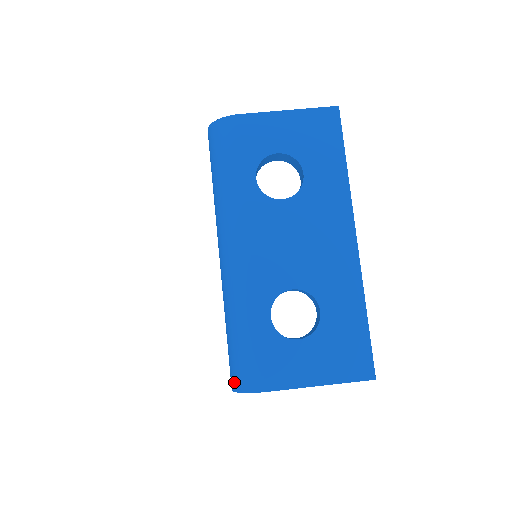
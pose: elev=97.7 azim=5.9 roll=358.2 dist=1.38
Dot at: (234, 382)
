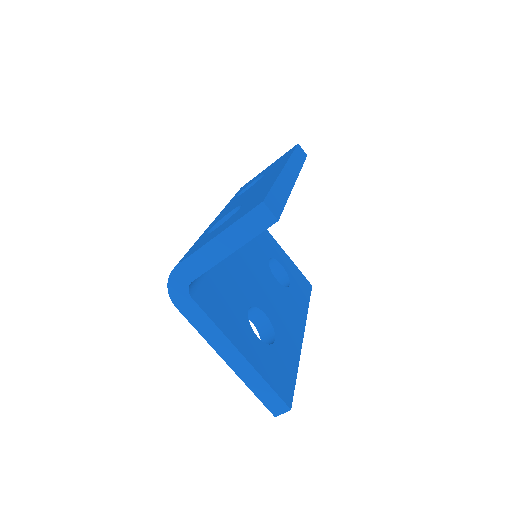
Dot at: occluded
